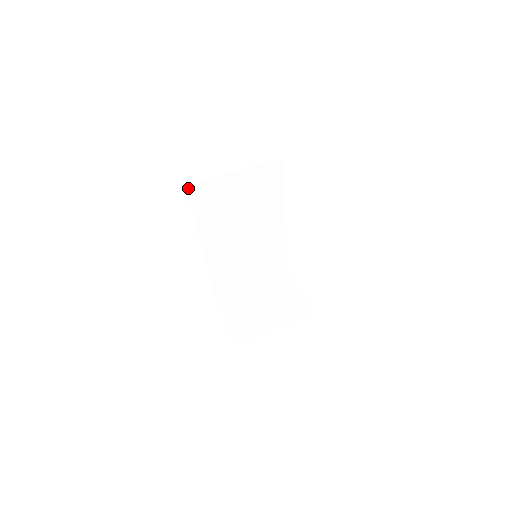
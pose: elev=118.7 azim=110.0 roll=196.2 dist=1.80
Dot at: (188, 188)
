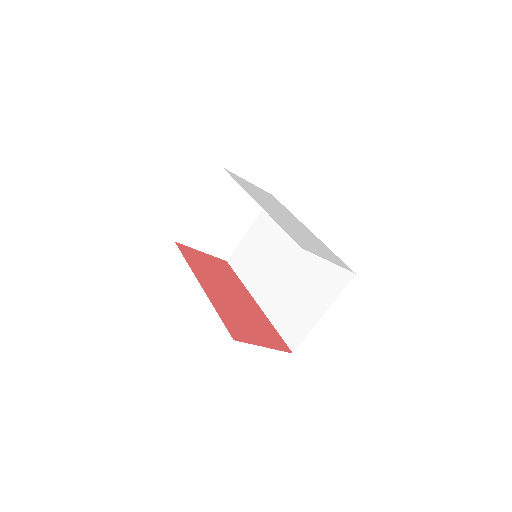
Dot at: (232, 335)
